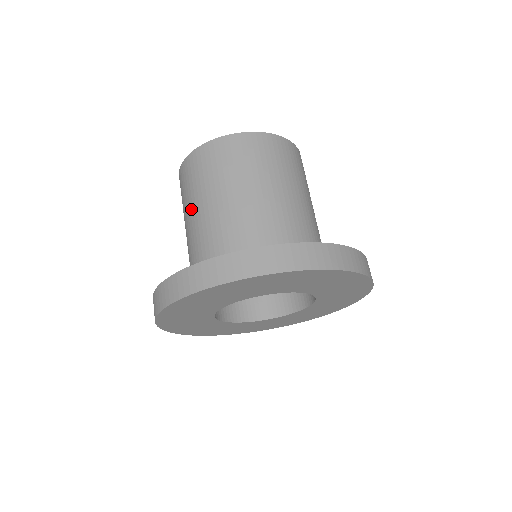
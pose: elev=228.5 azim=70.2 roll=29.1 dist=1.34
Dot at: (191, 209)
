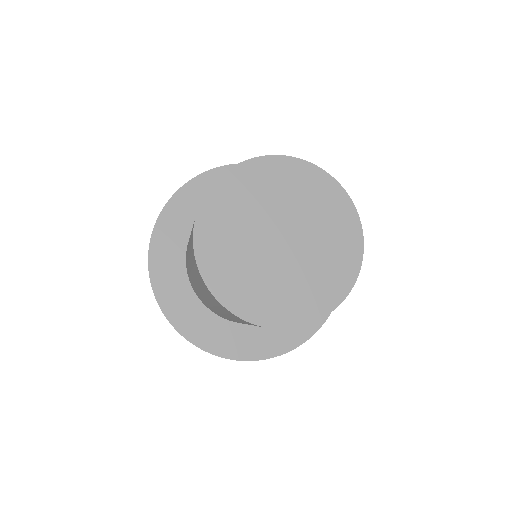
Dot at: (221, 312)
